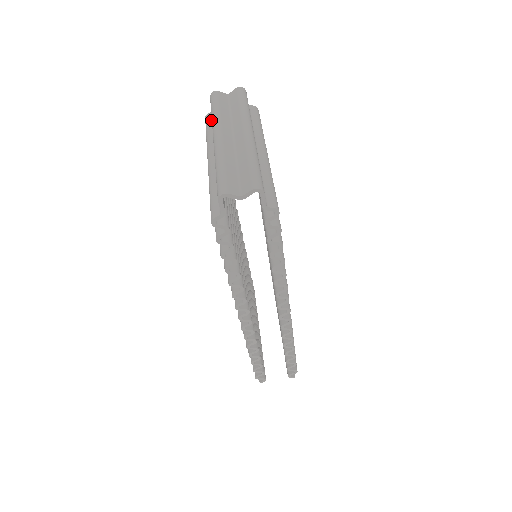
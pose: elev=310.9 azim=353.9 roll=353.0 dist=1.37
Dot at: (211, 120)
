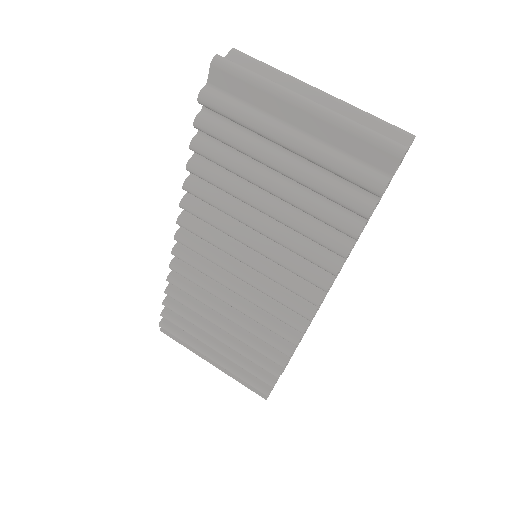
Dot at: (222, 94)
